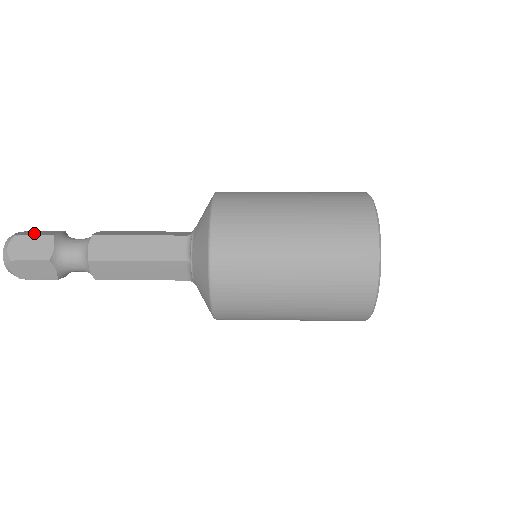
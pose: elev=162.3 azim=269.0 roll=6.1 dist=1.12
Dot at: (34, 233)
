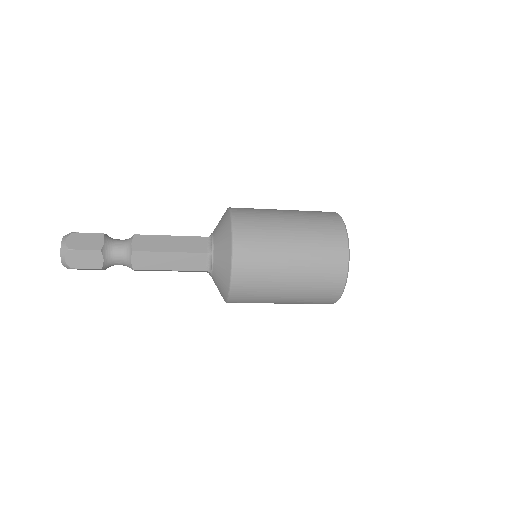
Dot at: occluded
